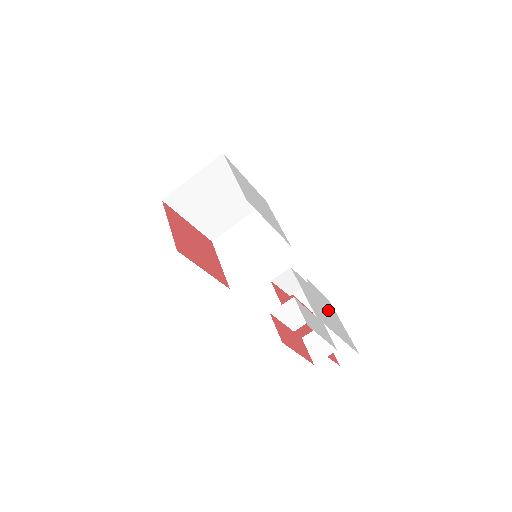
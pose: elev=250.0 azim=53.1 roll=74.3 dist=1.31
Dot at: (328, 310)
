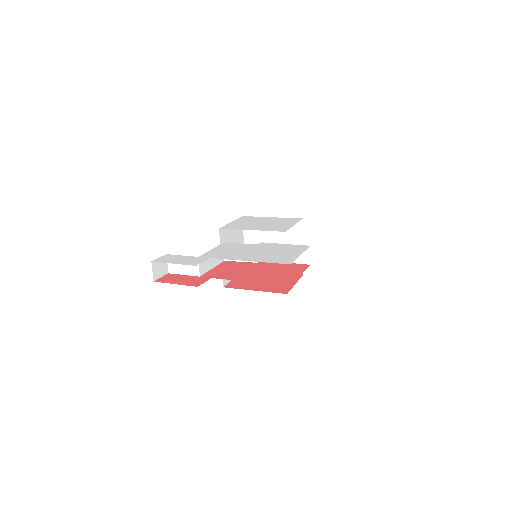
Dot at: (271, 251)
